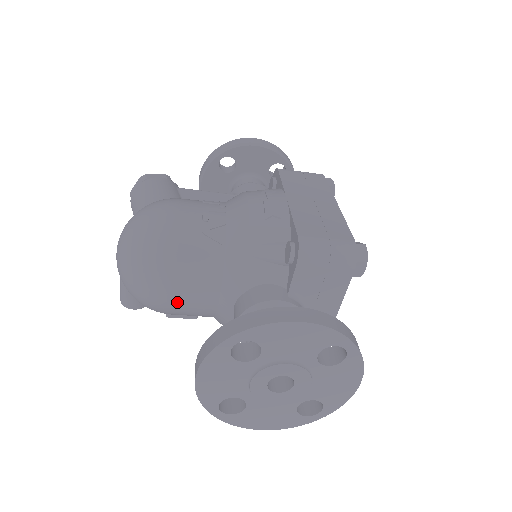
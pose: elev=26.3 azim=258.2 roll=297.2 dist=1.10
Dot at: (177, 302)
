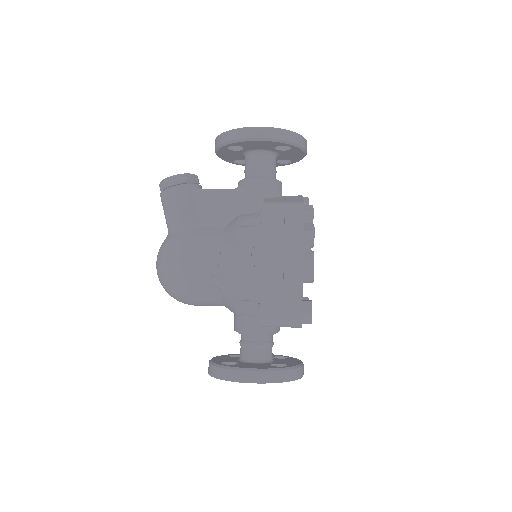
Dot at: occluded
